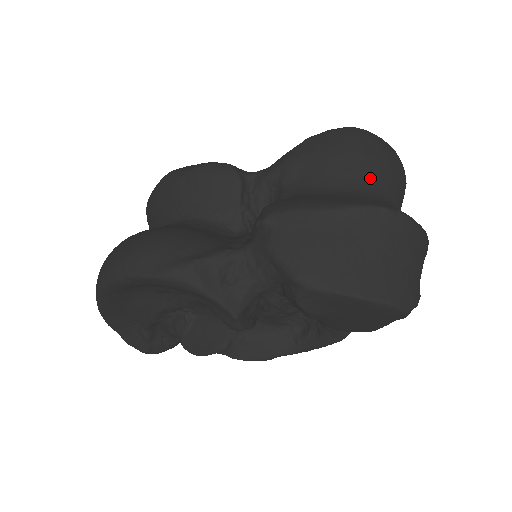
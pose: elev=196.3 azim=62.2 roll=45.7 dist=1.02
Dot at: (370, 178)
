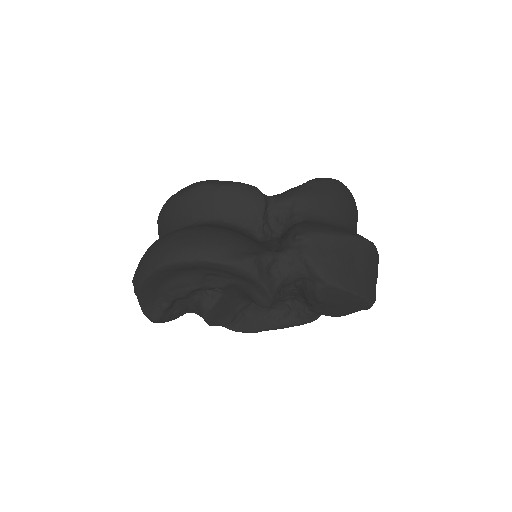
Dot at: (348, 217)
